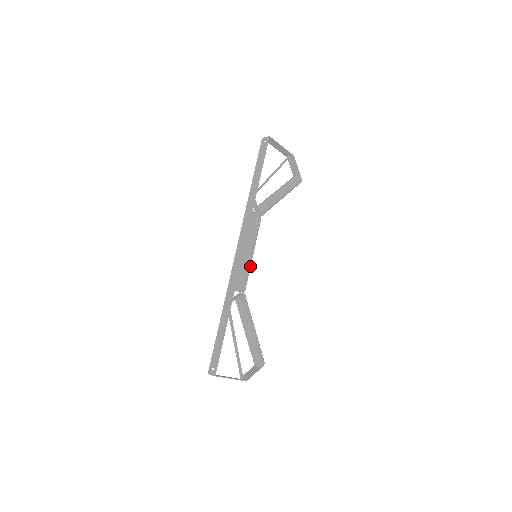
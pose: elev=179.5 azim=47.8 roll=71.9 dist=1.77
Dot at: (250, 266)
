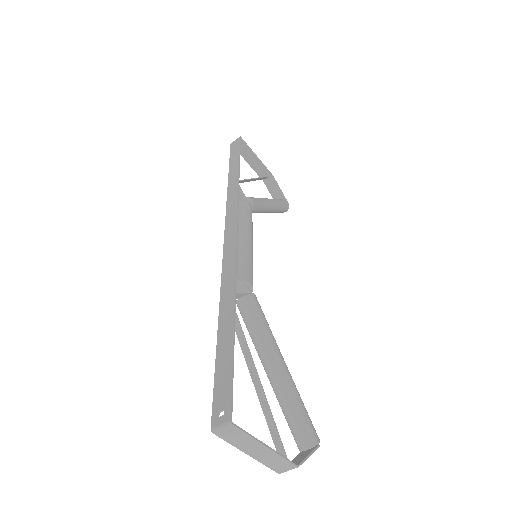
Dot at: (252, 257)
